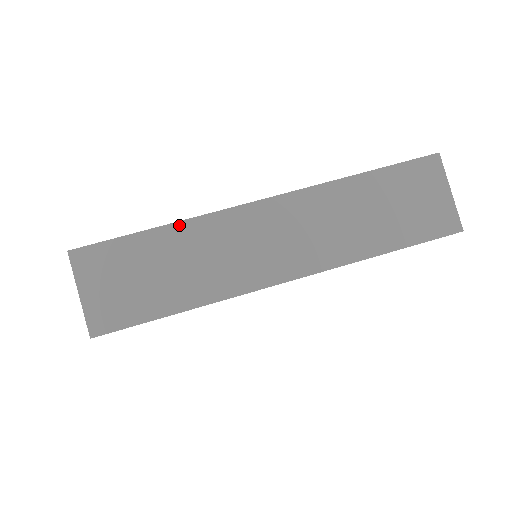
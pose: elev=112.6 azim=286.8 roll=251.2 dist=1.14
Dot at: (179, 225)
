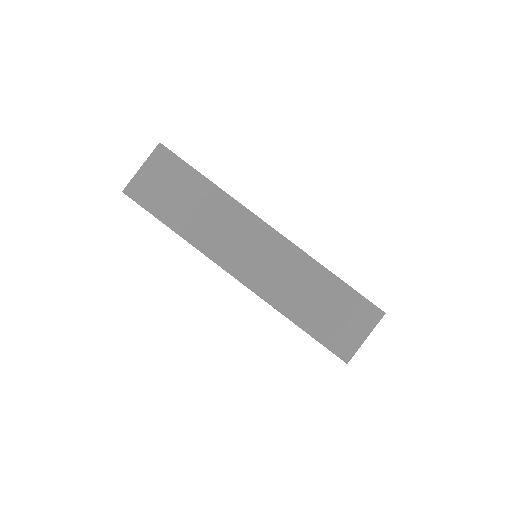
Dot at: (220, 191)
